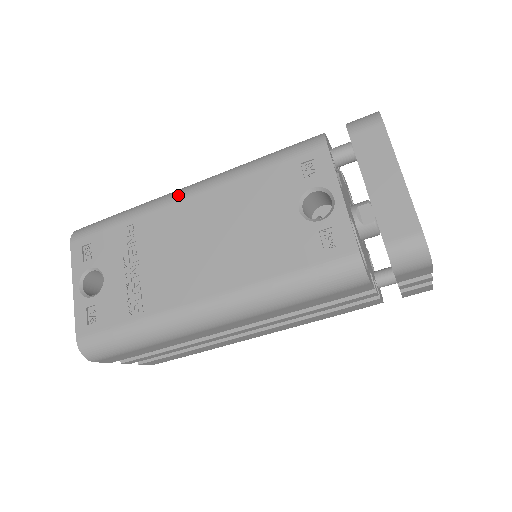
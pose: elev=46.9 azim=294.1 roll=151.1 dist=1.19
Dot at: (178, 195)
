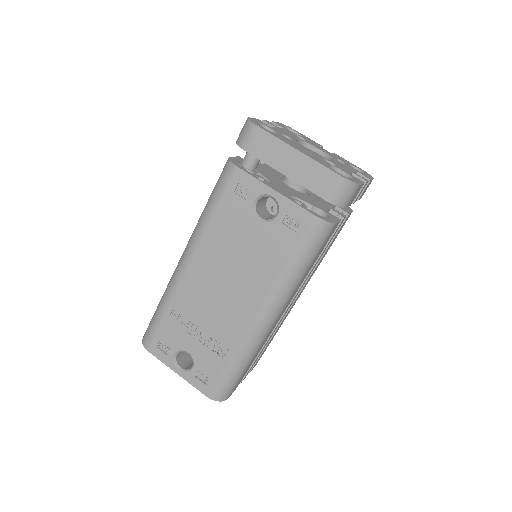
Dot at: (181, 271)
